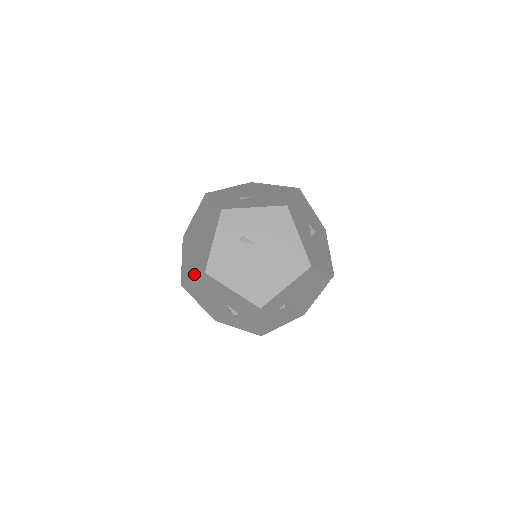
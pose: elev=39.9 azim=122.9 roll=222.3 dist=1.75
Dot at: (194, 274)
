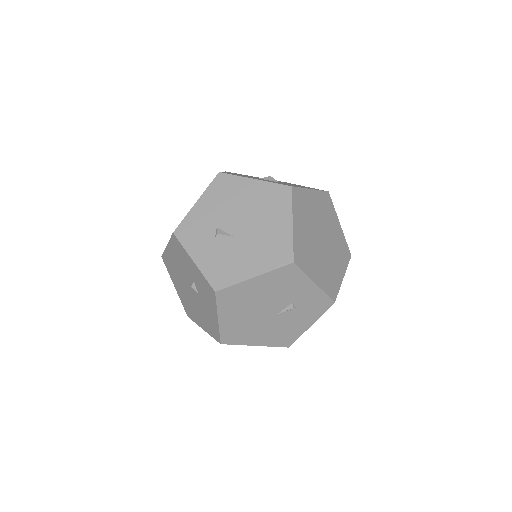
Dot at: occluded
